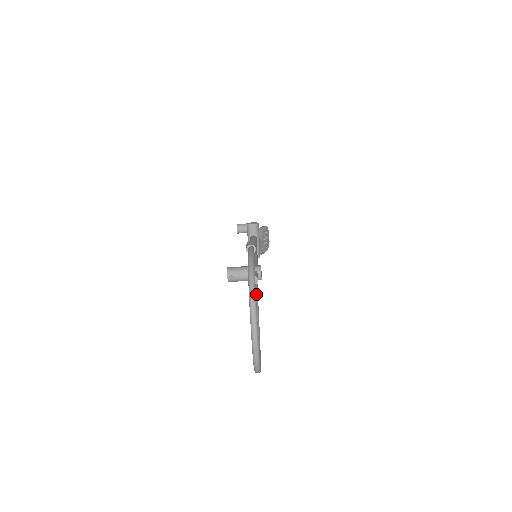
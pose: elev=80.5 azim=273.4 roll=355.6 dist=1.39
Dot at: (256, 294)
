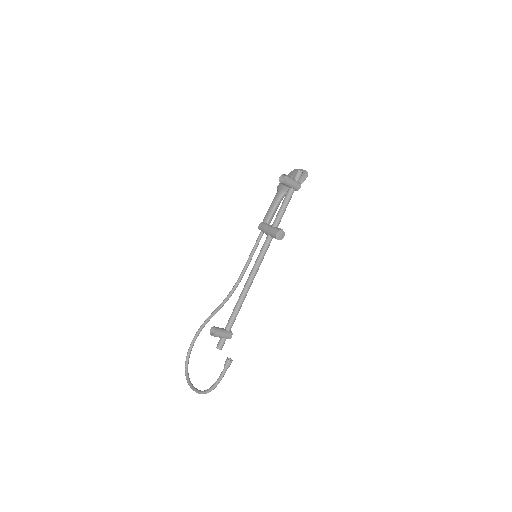
Dot at: occluded
